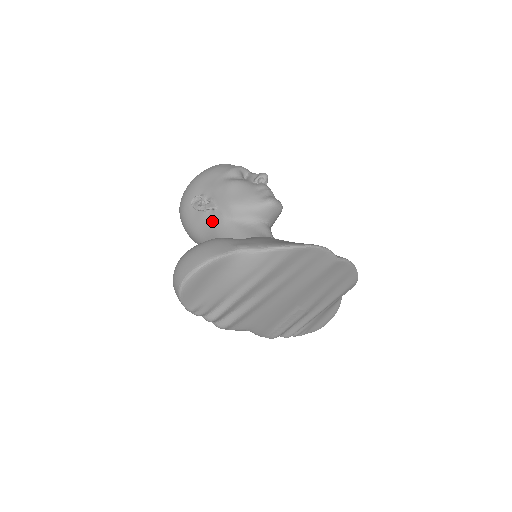
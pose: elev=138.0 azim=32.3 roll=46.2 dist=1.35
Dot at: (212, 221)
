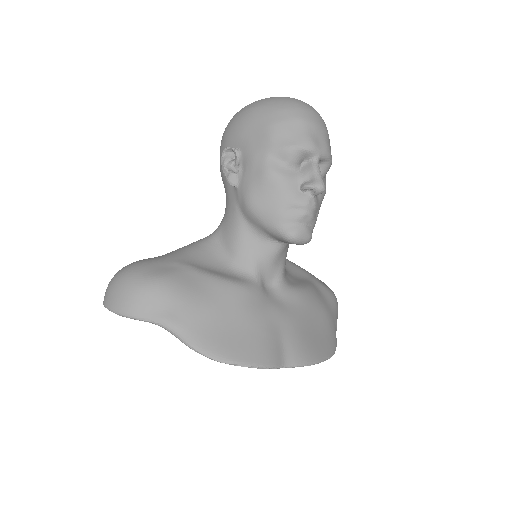
Dot at: (230, 193)
